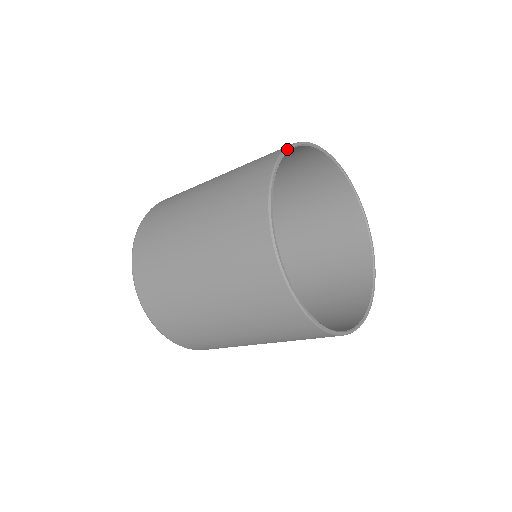
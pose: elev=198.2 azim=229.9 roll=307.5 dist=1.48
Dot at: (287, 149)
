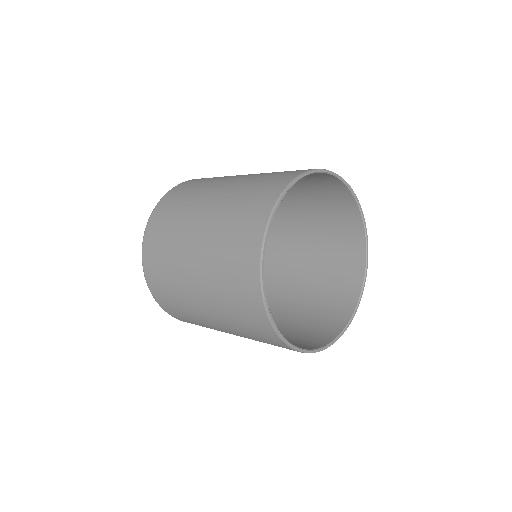
Dot at: (317, 170)
